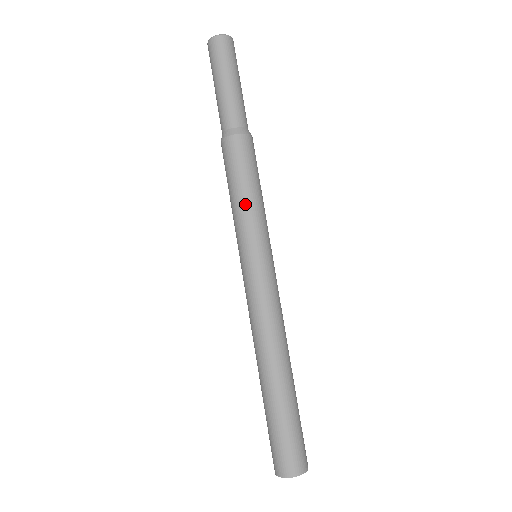
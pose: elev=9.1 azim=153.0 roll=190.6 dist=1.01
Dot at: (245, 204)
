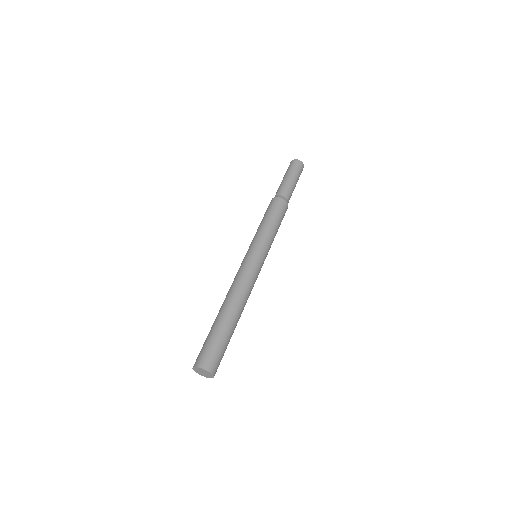
Dot at: (269, 228)
